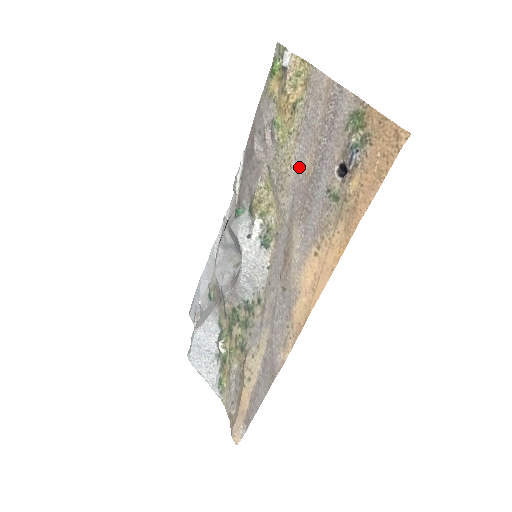
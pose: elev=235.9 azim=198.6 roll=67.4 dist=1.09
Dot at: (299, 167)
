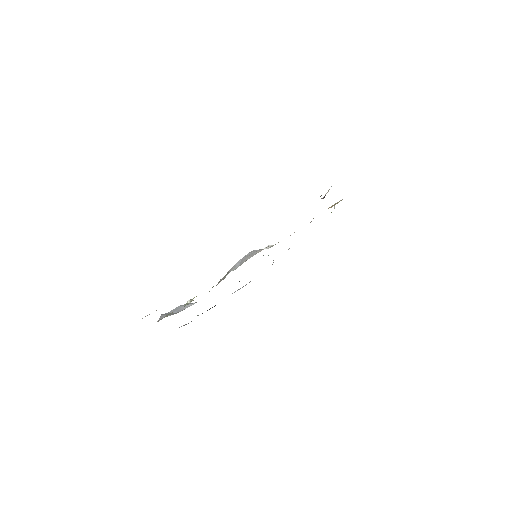
Dot at: occluded
